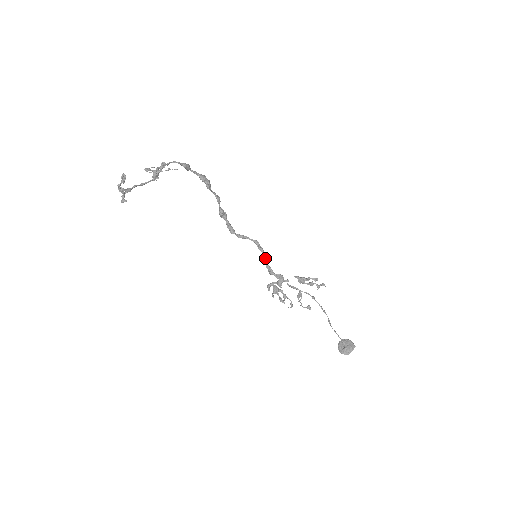
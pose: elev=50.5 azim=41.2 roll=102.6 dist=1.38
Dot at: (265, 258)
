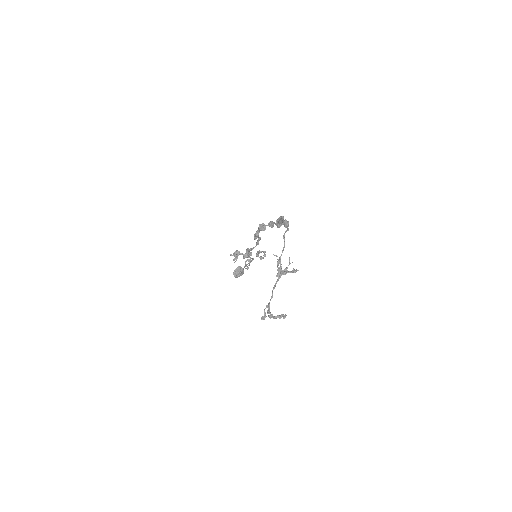
Dot at: occluded
